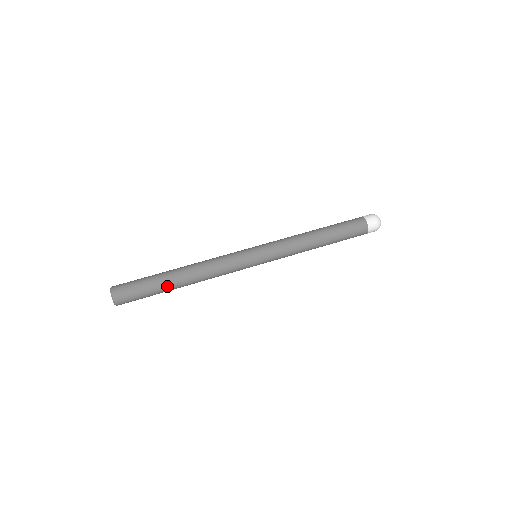
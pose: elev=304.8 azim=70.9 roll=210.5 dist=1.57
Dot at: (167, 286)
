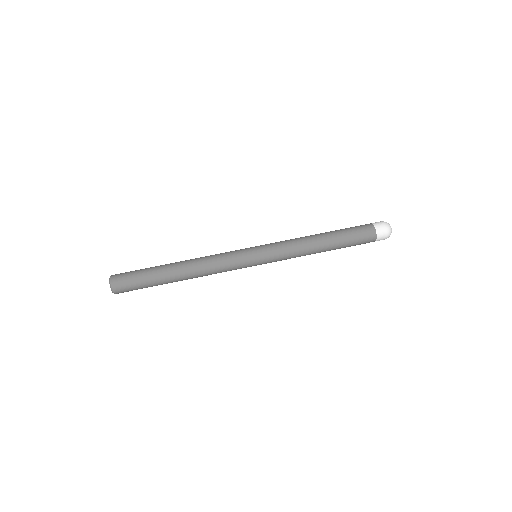
Dot at: occluded
